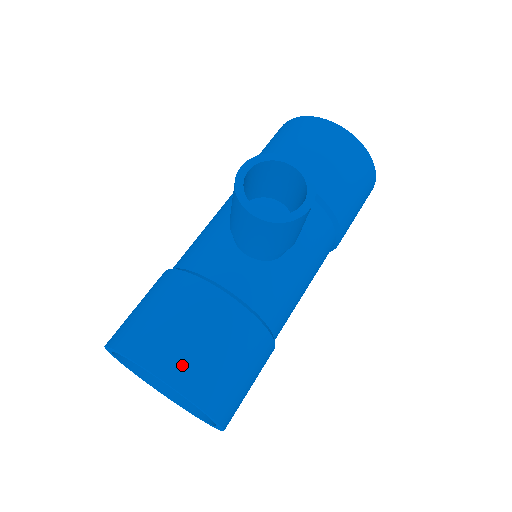
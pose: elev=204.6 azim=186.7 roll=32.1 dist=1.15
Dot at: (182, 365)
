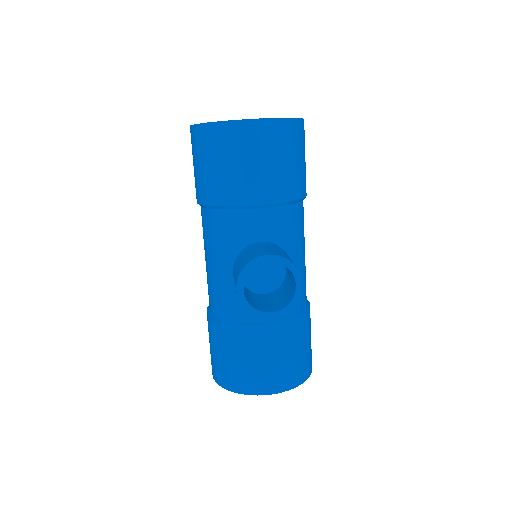
Dot at: (276, 380)
